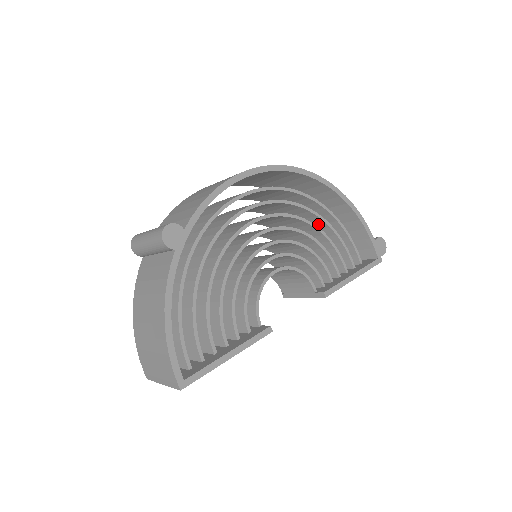
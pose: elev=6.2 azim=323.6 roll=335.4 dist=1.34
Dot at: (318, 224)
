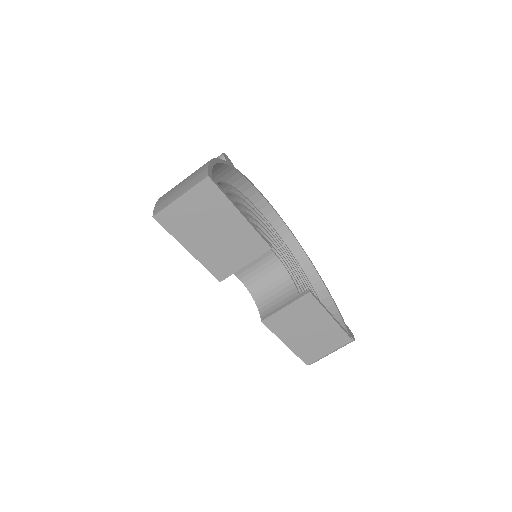
Dot at: occluded
